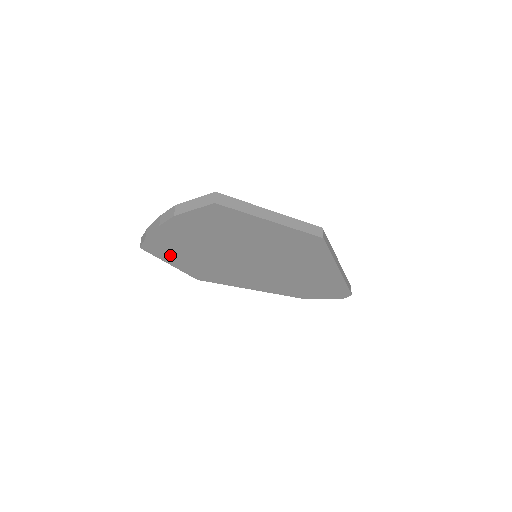
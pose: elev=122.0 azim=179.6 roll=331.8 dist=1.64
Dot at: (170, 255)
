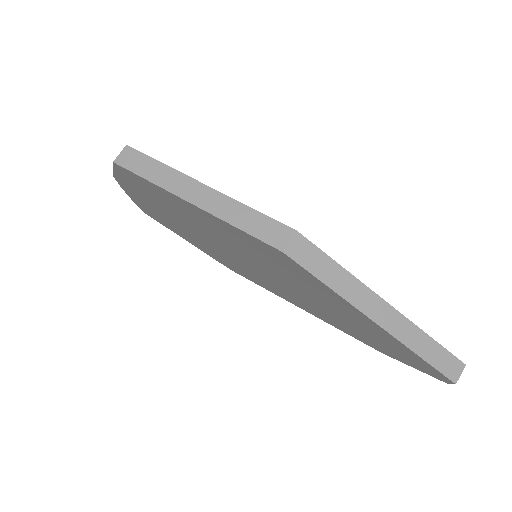
Dot at: (173, 229)
